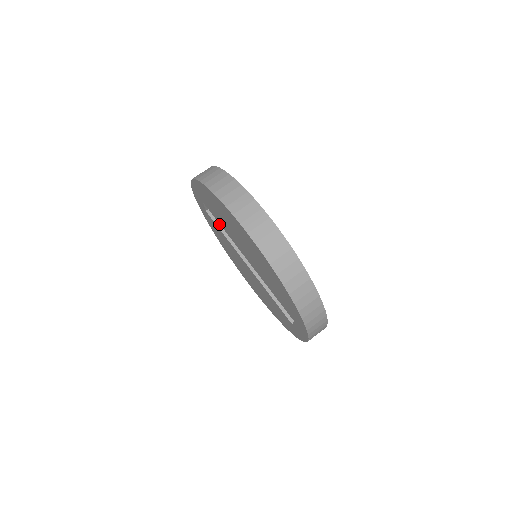
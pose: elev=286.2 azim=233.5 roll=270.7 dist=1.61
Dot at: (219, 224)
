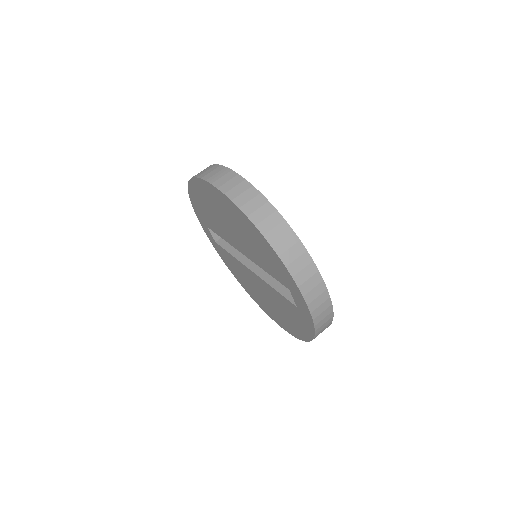
Dot at: (226, 248)
